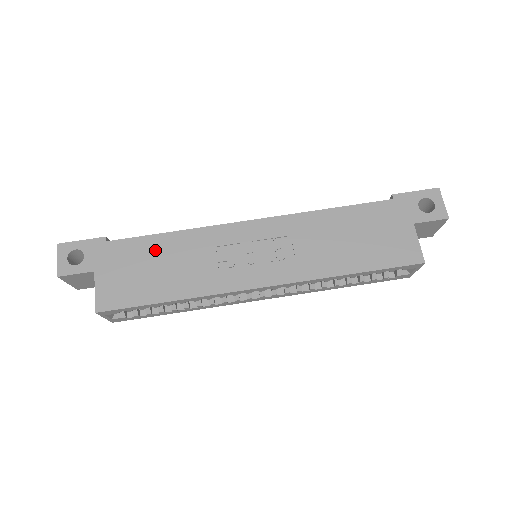
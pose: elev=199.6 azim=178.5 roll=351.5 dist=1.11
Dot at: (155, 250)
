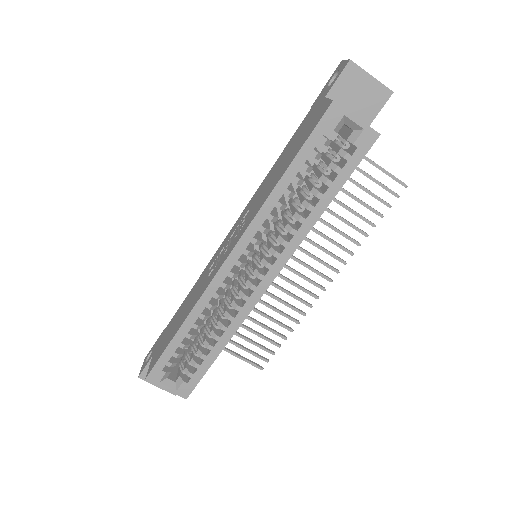
Dot at: (182, 308)
